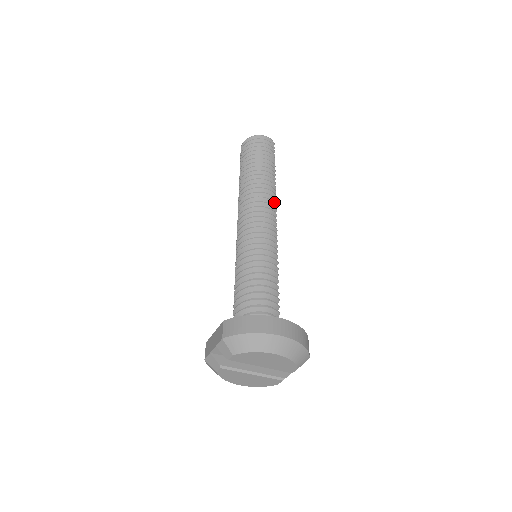
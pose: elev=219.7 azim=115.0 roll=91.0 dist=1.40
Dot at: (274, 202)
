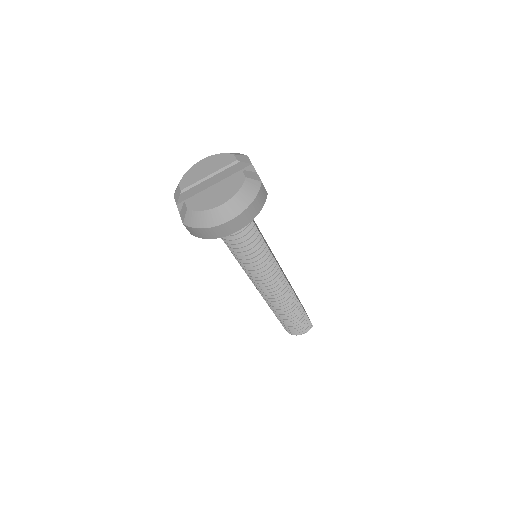
Dot at: occluded
